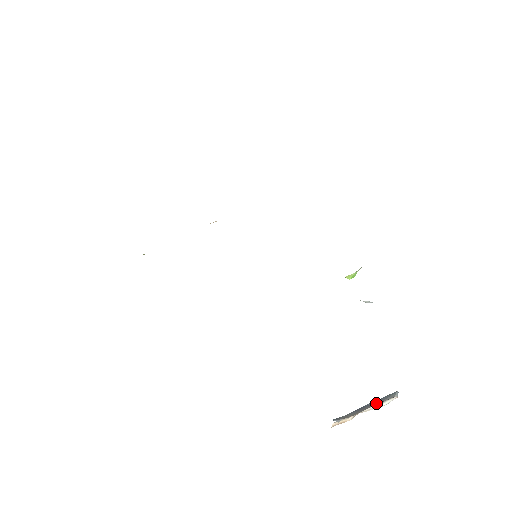
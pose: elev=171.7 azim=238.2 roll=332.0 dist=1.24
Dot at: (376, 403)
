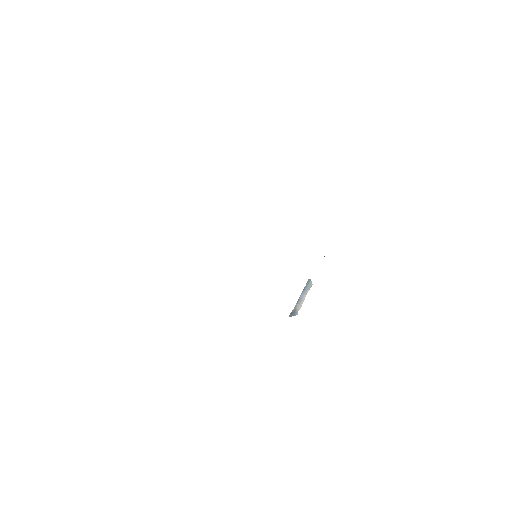
Dot at: (306, 292)
